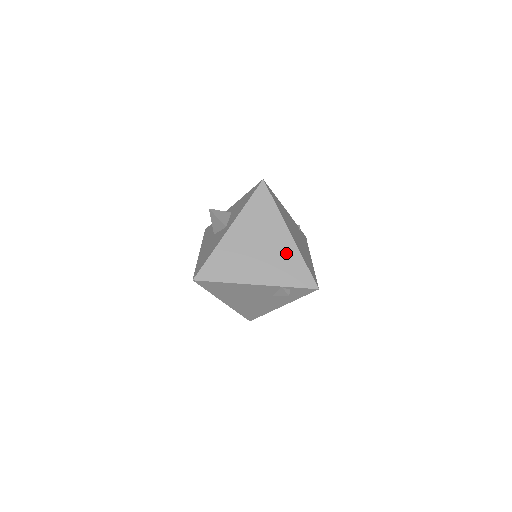
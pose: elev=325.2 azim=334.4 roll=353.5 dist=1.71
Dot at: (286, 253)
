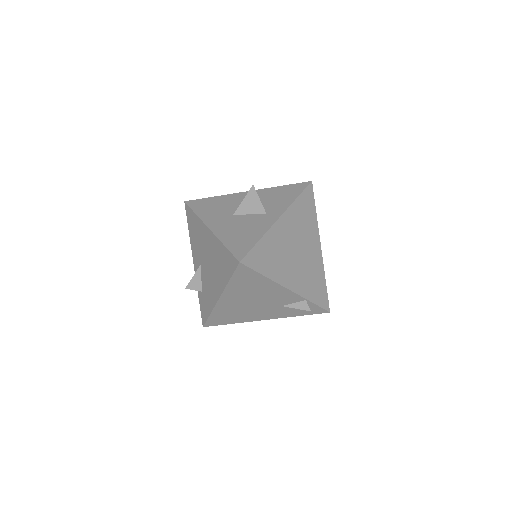
Dot at: (315, 266)
